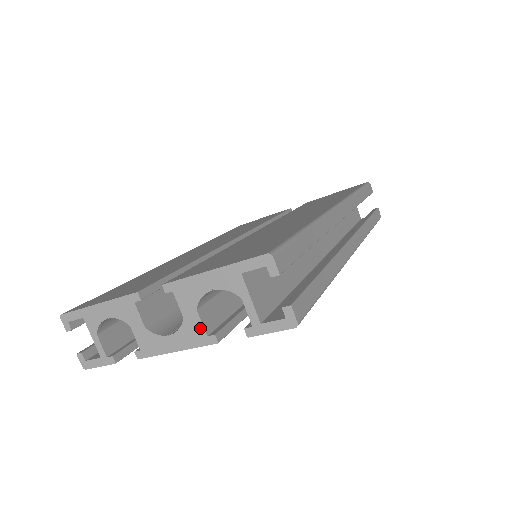
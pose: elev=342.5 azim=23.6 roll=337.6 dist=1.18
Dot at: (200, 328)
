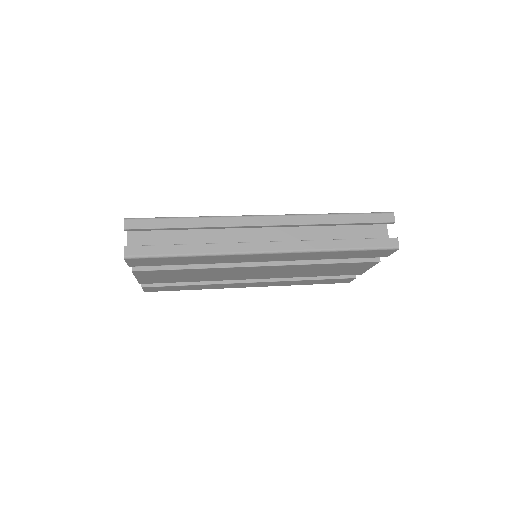
Dot at: occluded
